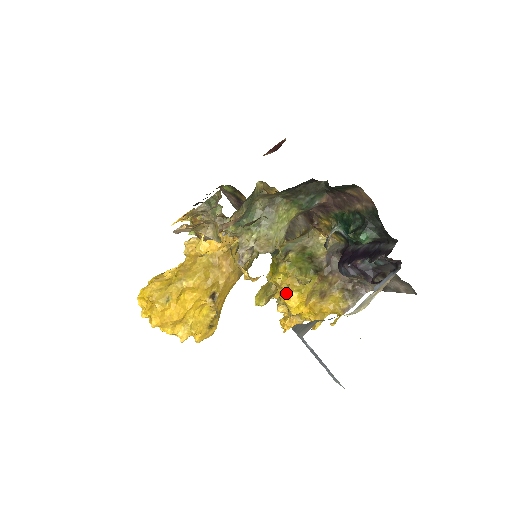
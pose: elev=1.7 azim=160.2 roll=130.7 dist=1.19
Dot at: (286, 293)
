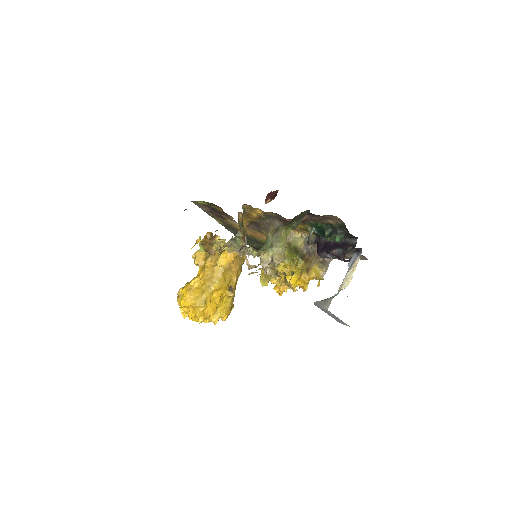
Dot at: (287, 277)
